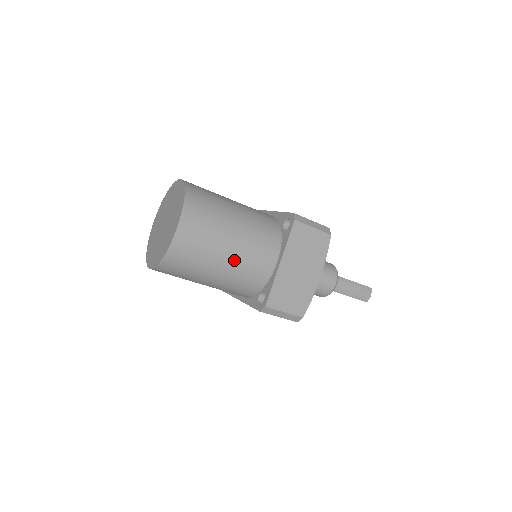
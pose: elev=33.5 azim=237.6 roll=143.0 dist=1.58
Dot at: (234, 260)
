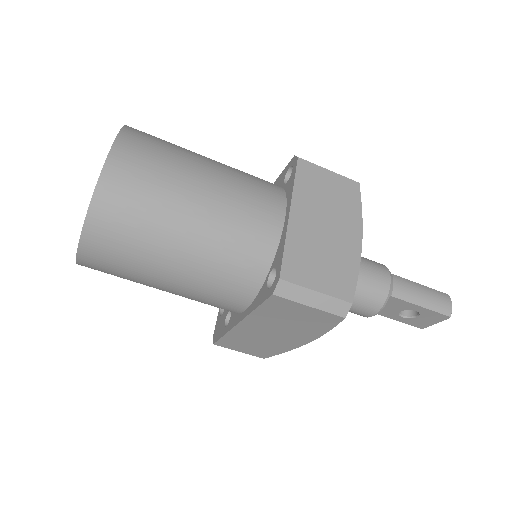
Dot at: (212, 209)
